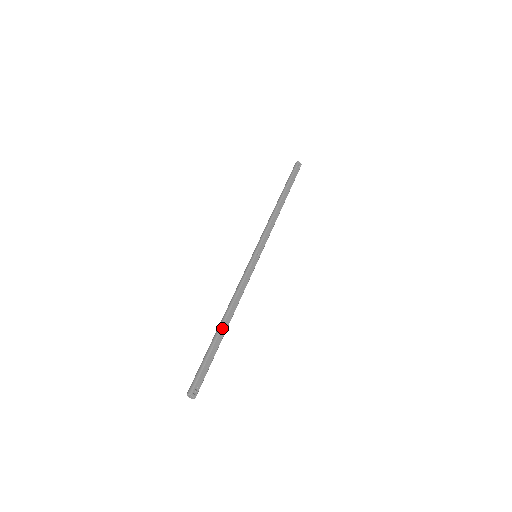
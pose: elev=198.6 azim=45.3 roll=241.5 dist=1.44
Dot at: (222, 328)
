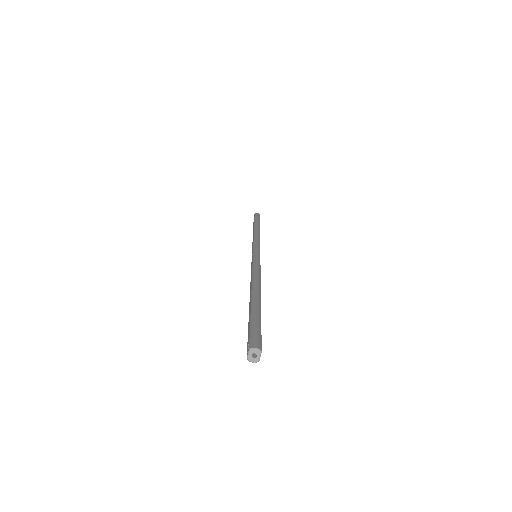
Dot at: occluded
